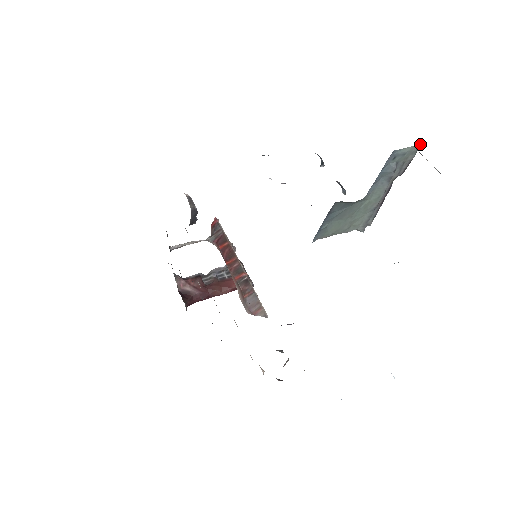
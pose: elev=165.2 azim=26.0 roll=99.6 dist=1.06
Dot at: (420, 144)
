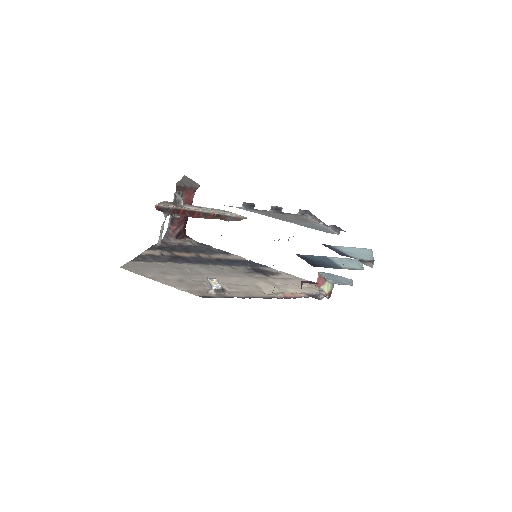
Dot at: occluded
